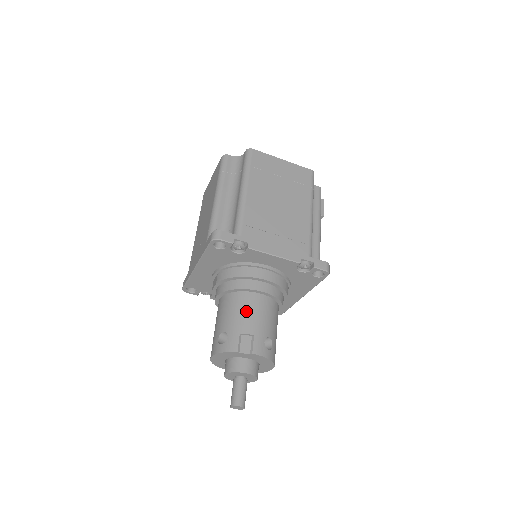
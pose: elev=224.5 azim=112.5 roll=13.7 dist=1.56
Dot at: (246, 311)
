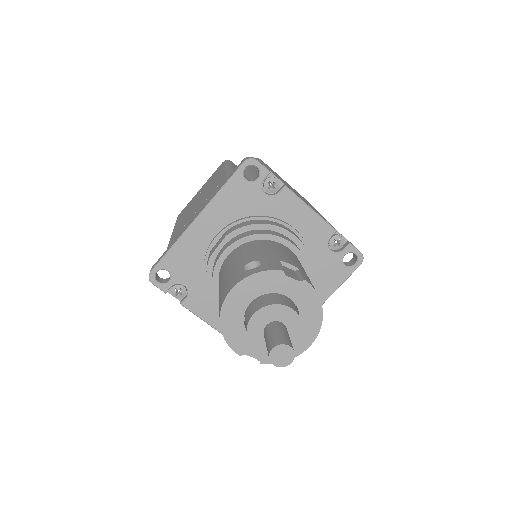
Dot at: (280, 250)
